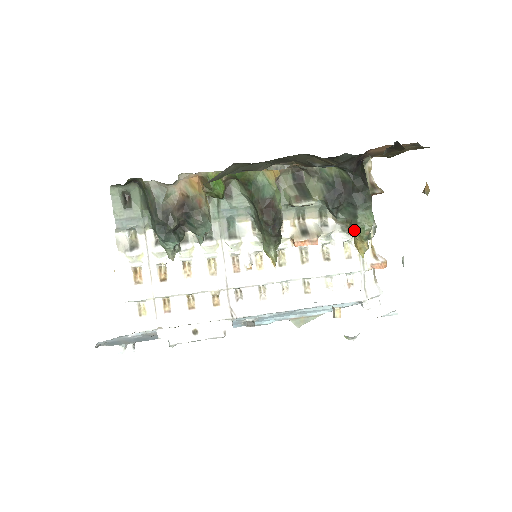
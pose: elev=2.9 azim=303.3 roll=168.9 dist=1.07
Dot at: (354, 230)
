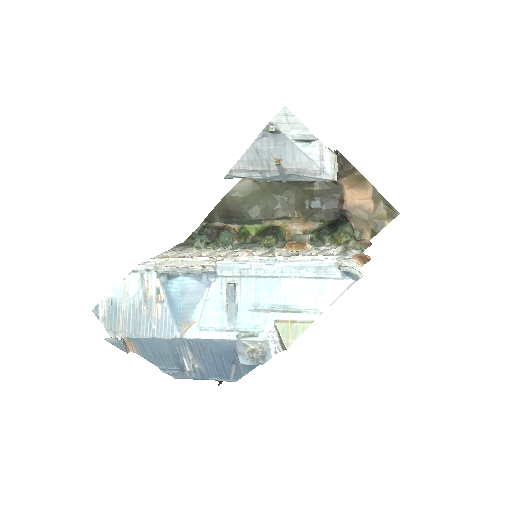
Dot at: (335, 235)
